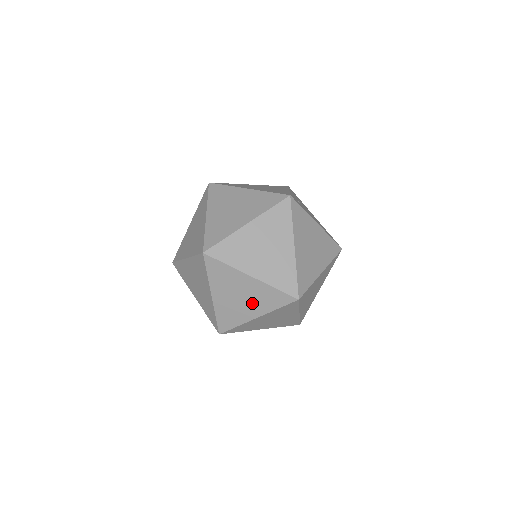
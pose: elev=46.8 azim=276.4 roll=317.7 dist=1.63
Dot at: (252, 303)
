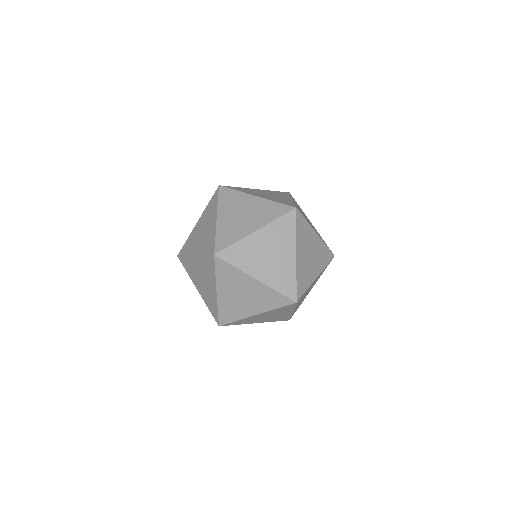
Dot at: (253, 218)
